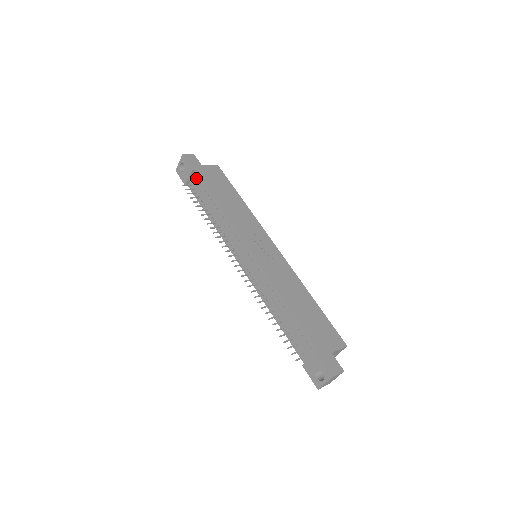
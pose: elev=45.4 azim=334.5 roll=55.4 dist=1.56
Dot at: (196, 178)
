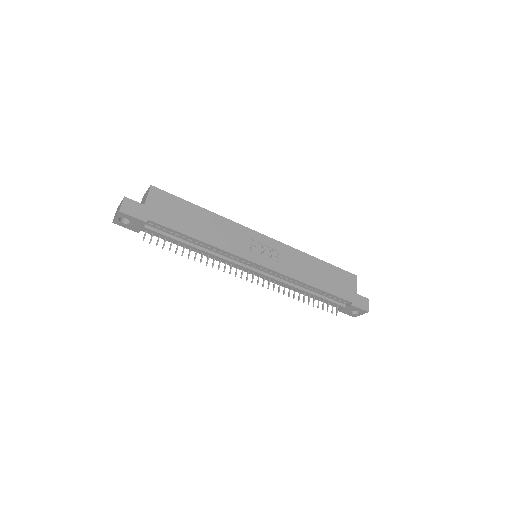
Dot at: (153, 226)
